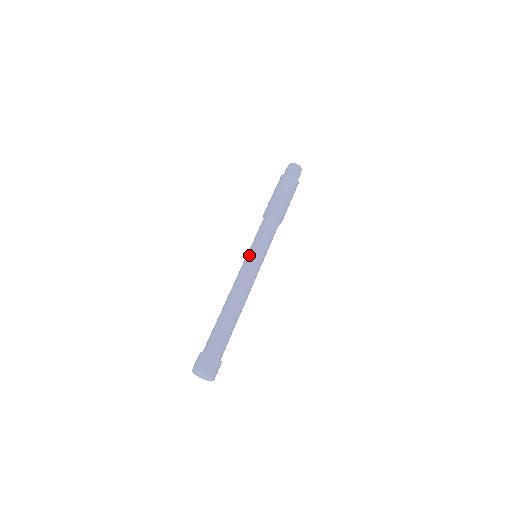
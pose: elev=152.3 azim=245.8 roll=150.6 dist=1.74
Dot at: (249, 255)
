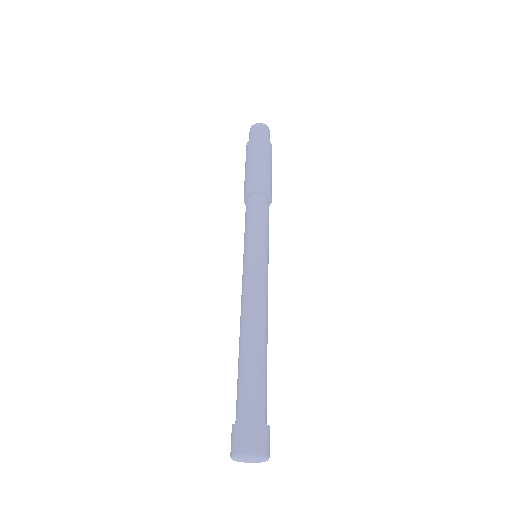
Dot at: (250, 256)
